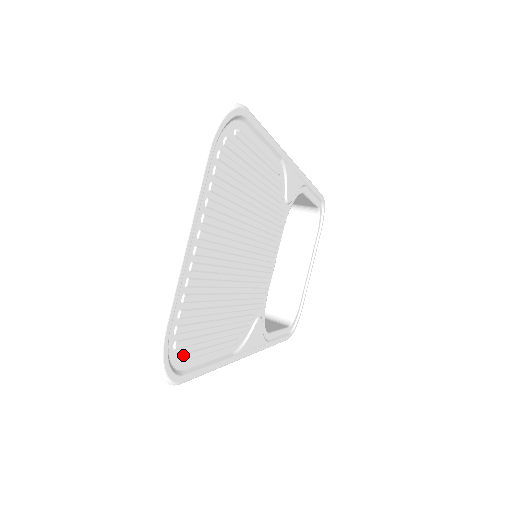
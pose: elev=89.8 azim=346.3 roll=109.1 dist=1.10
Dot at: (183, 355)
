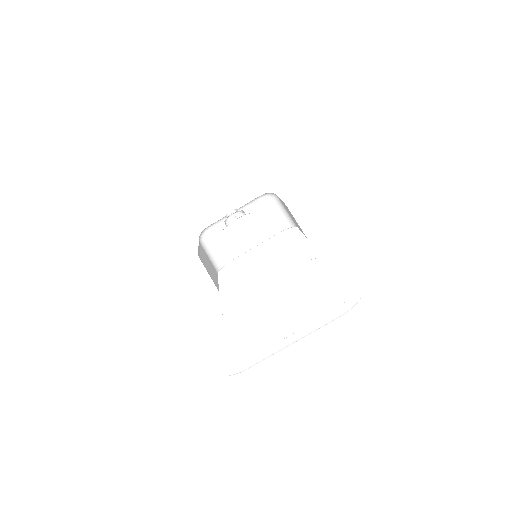
Dot at: occluded
